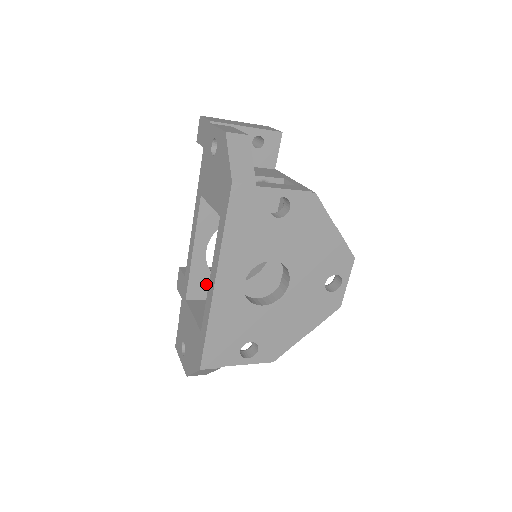
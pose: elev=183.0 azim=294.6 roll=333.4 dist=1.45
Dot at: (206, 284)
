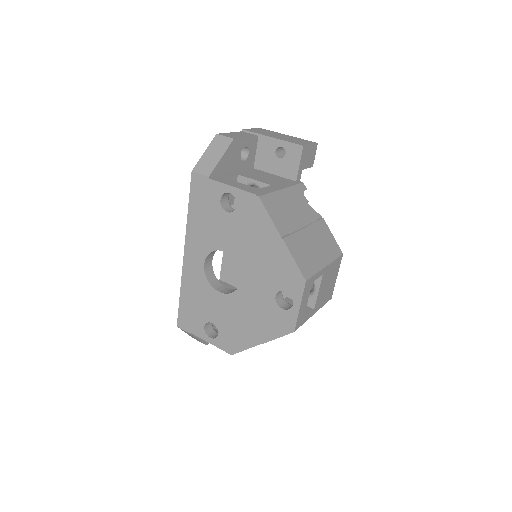
Dot at: (235, 272)
